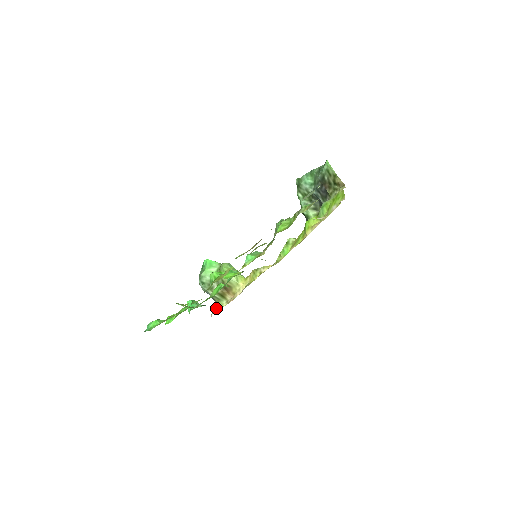
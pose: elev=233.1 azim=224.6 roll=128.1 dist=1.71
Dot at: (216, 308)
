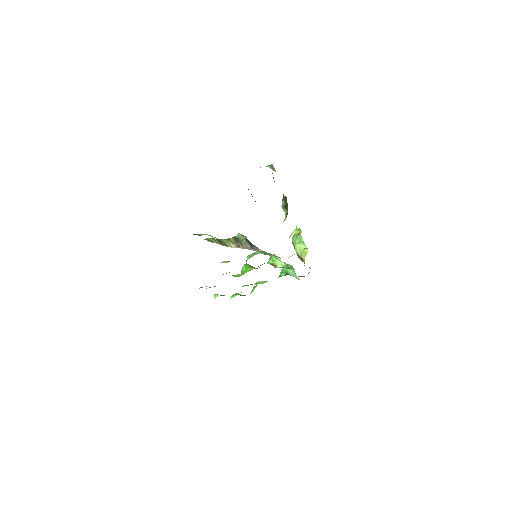
Dot at: occluded
